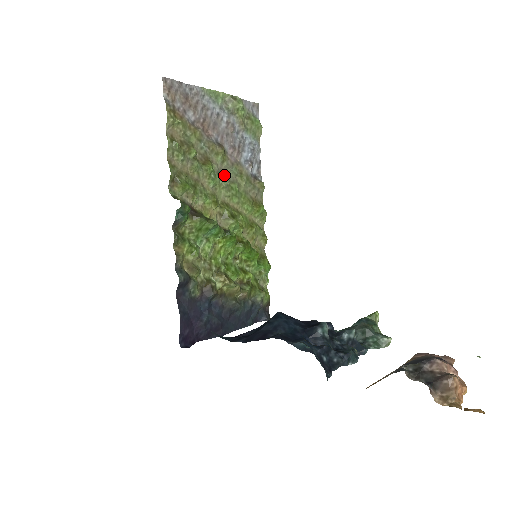
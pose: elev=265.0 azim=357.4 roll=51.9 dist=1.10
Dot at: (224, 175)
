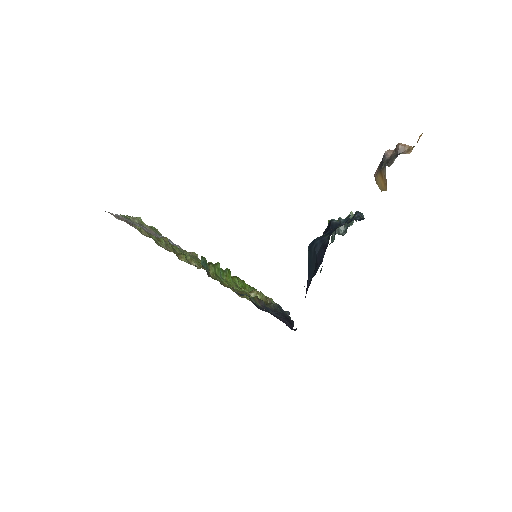
Dot at: occluded
